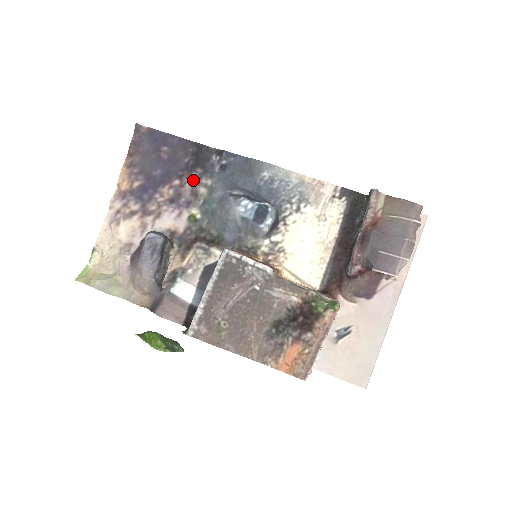
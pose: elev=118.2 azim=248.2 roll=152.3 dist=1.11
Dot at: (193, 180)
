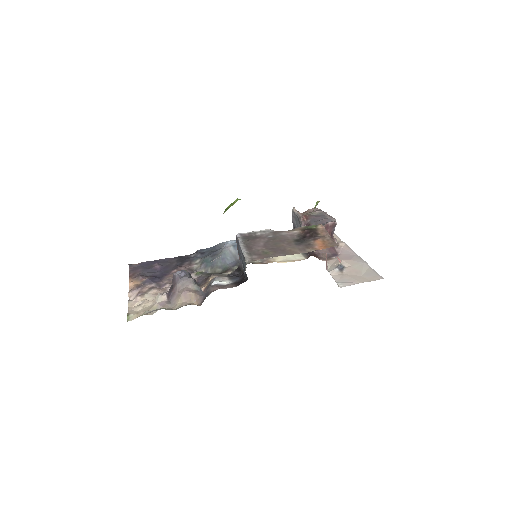
Dot at: (185, 267)
